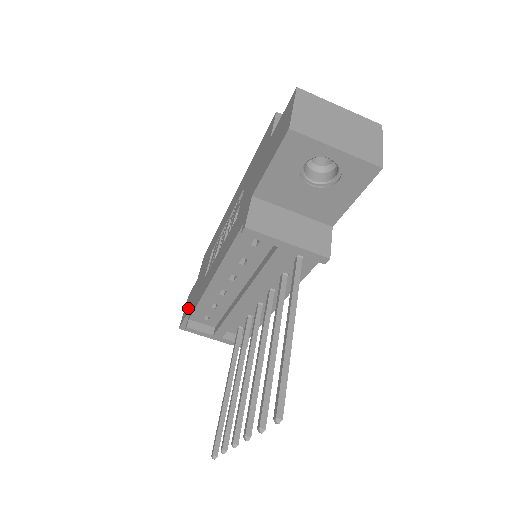
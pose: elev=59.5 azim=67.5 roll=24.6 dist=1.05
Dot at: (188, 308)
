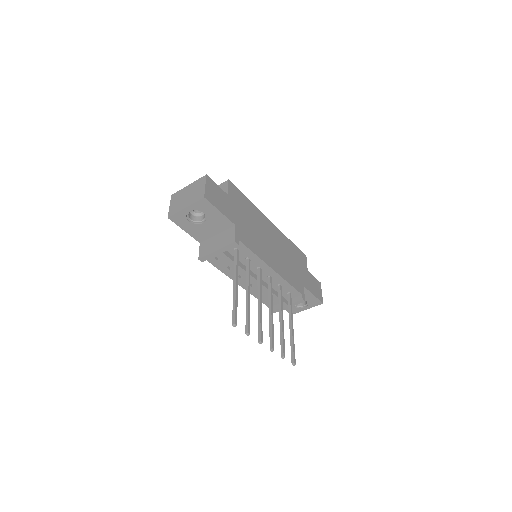
Dot at: occluded
